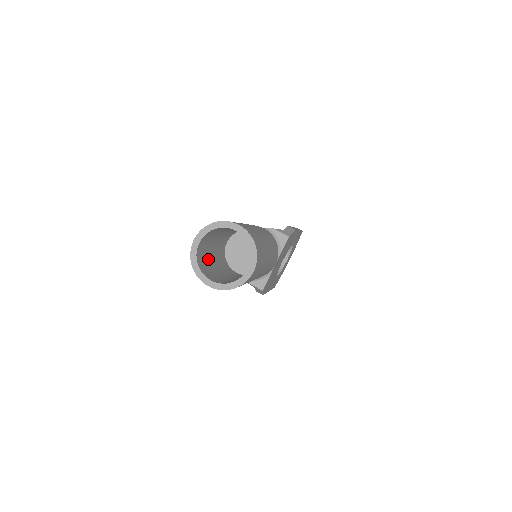
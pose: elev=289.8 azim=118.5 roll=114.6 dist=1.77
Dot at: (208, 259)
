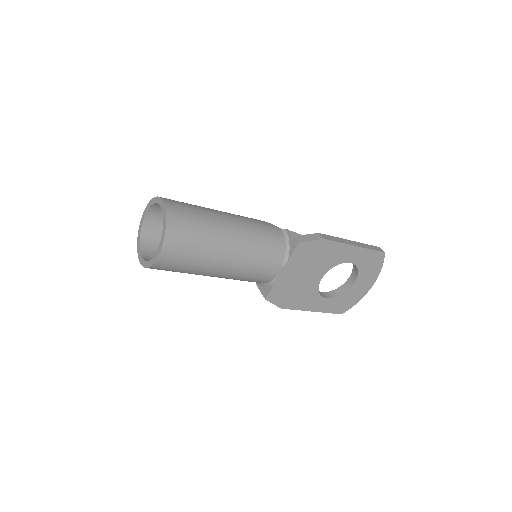
Dot at: occluded
